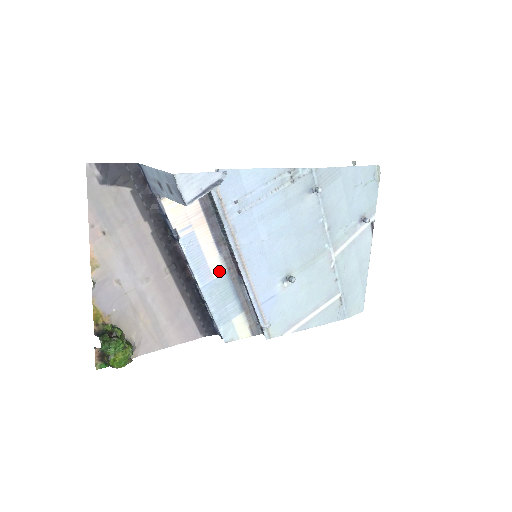
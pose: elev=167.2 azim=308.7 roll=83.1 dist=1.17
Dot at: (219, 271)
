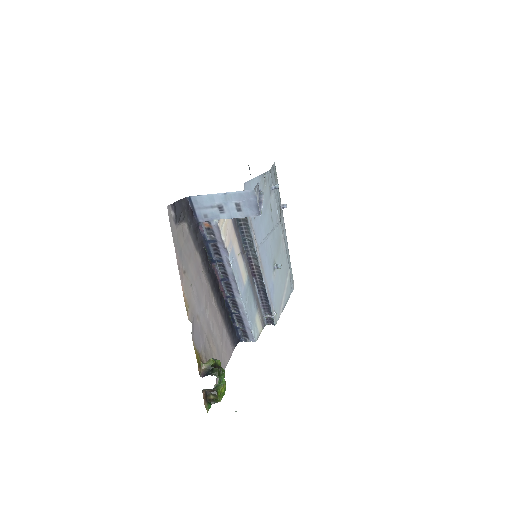
Dot at: (245, 278)
